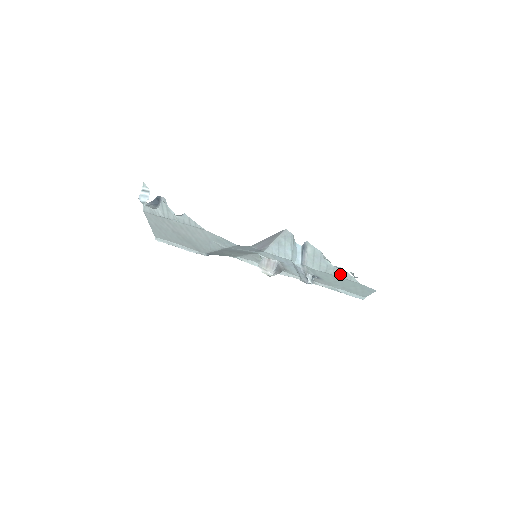
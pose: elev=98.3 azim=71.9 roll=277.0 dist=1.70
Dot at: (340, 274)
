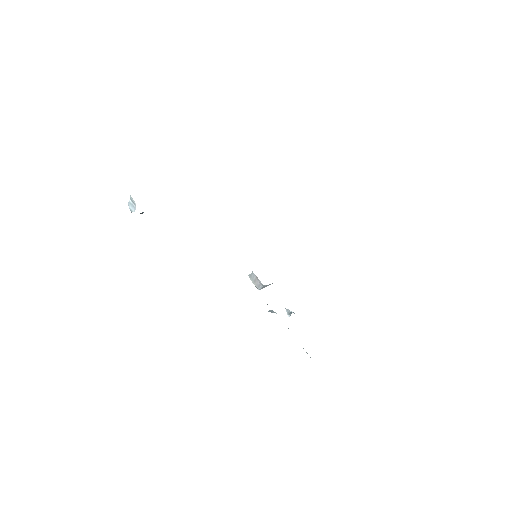
Dot at: occluded
